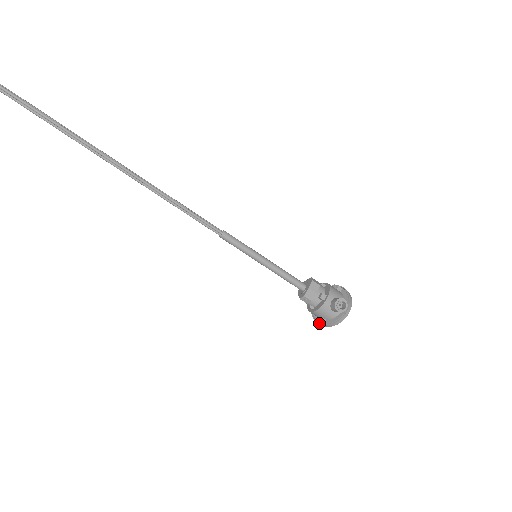
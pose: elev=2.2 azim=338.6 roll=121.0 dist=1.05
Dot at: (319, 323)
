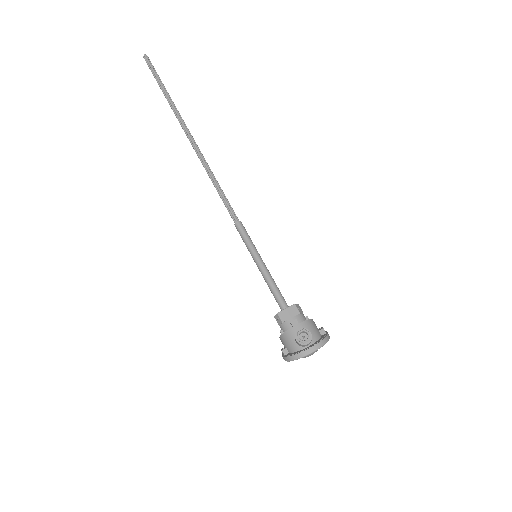
Dot at: (282, 354)
